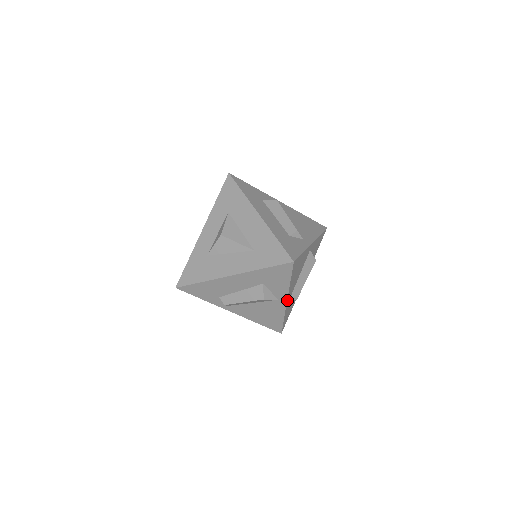
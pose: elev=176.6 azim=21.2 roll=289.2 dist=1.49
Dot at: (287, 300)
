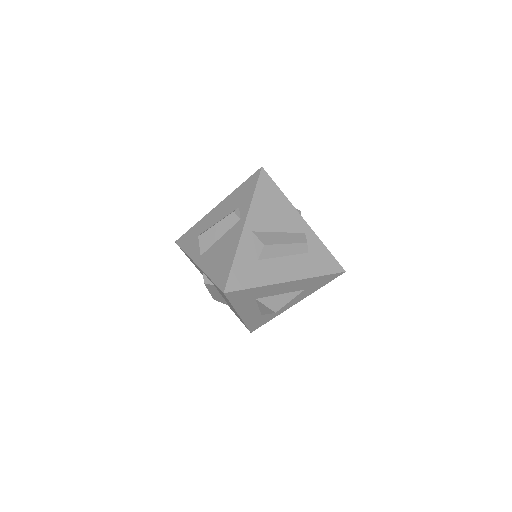
Dot at: occluded
